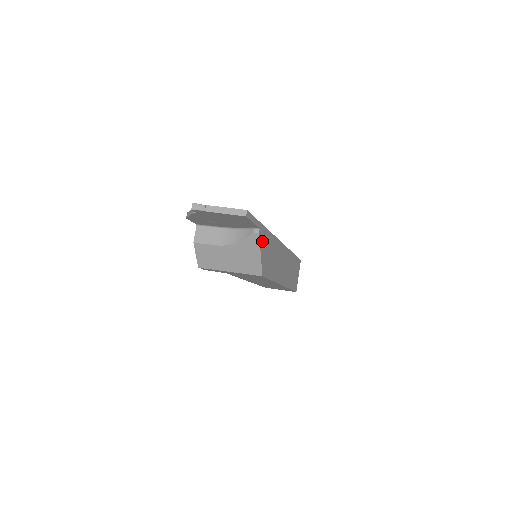
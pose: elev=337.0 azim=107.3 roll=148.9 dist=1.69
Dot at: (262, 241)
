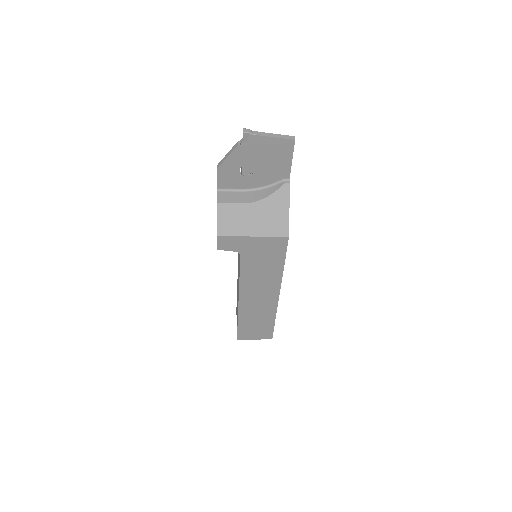
Dot at: occluded
